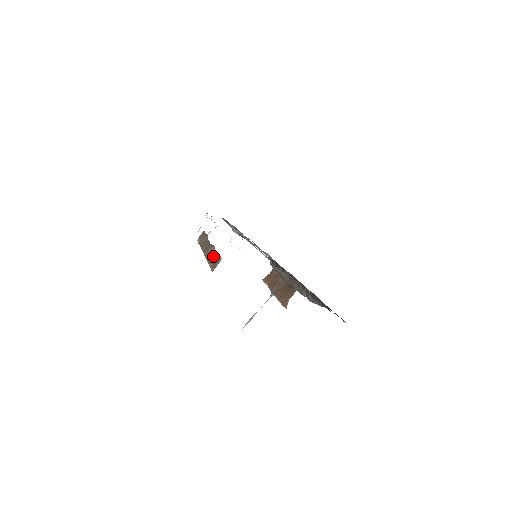
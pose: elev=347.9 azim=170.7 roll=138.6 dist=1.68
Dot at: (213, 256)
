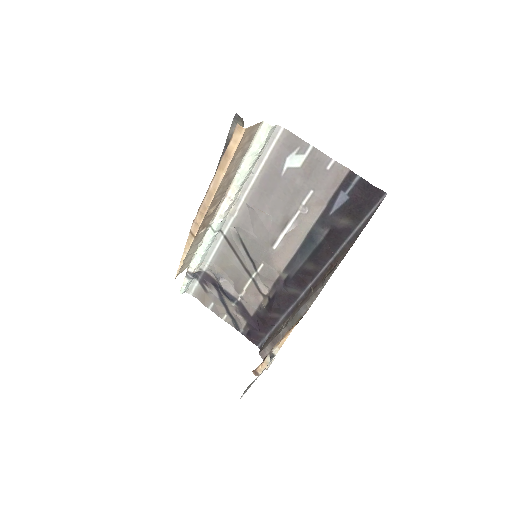
Dot at: occluded
